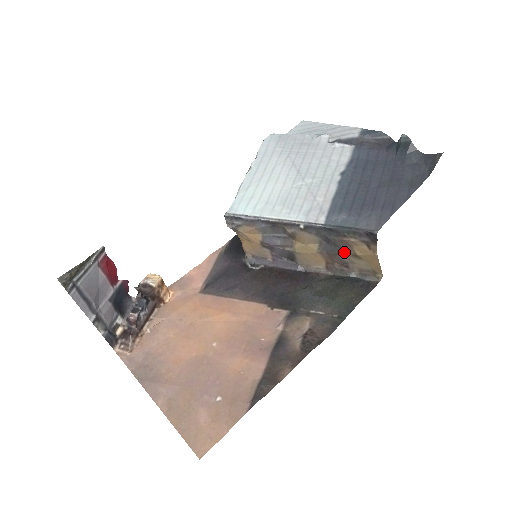
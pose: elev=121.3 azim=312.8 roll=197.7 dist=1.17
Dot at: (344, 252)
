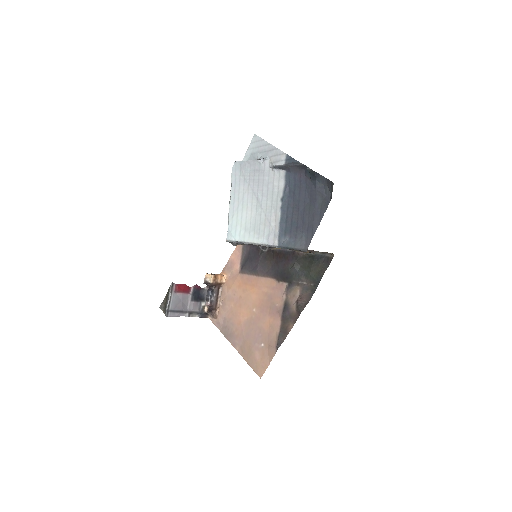
Dot at: occluded
